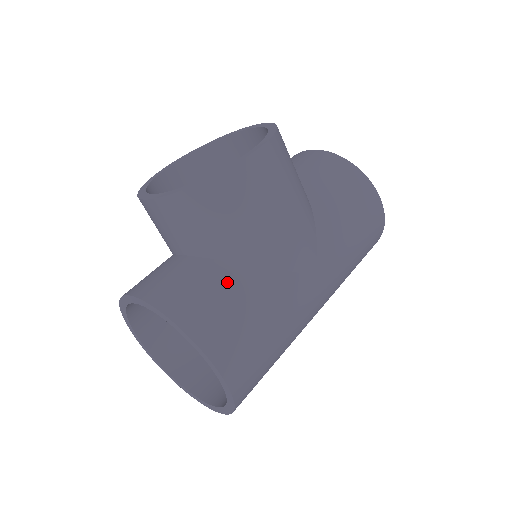
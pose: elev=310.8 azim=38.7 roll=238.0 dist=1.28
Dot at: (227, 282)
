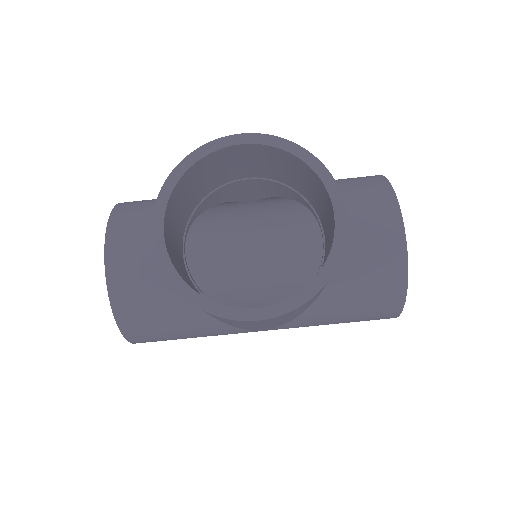
Dot at: (177, 314)
